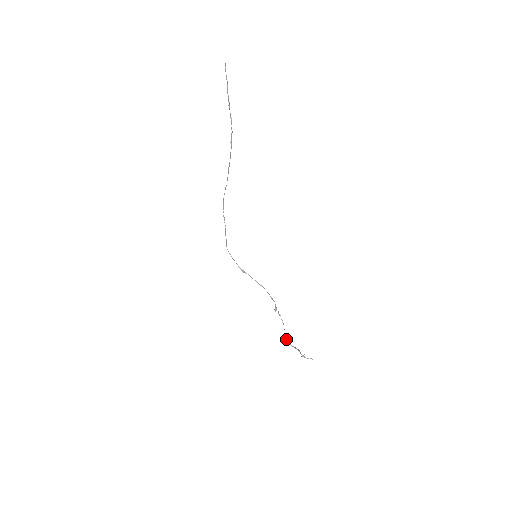
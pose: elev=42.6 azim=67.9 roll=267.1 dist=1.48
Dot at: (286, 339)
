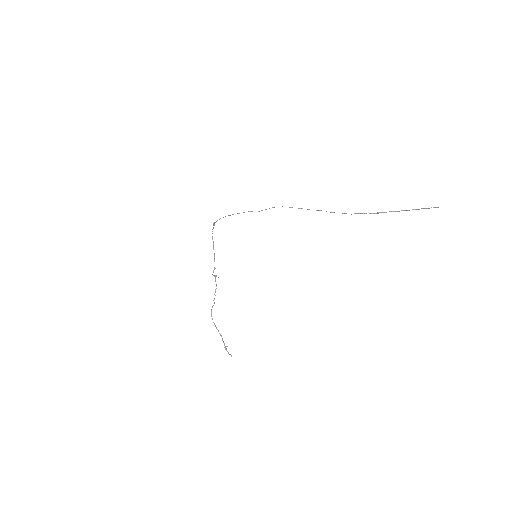
Dot at: occluded
